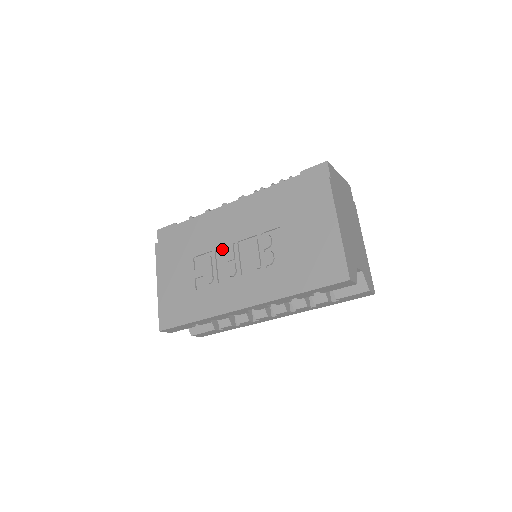
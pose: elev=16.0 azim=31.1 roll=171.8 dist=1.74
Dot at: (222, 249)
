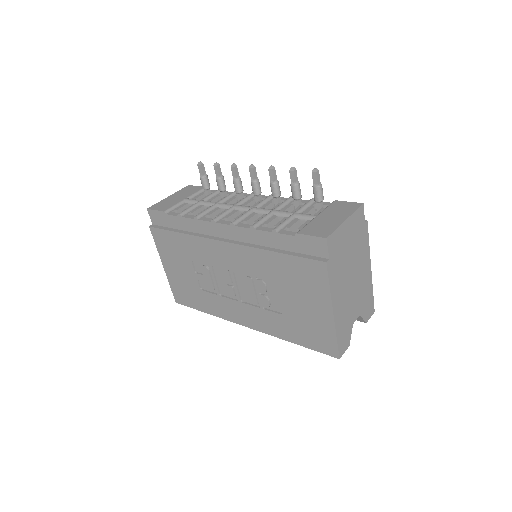
Dot at: (218, 268)
